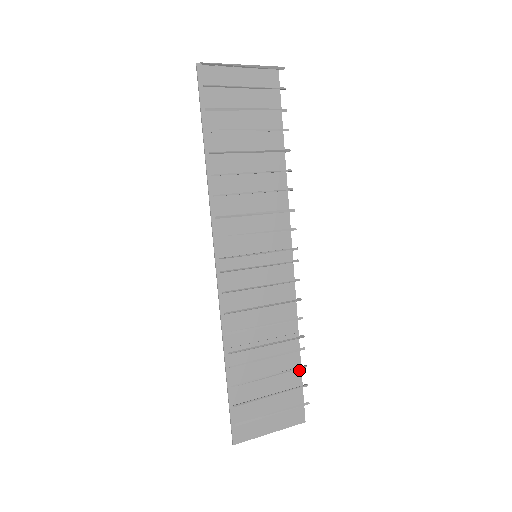
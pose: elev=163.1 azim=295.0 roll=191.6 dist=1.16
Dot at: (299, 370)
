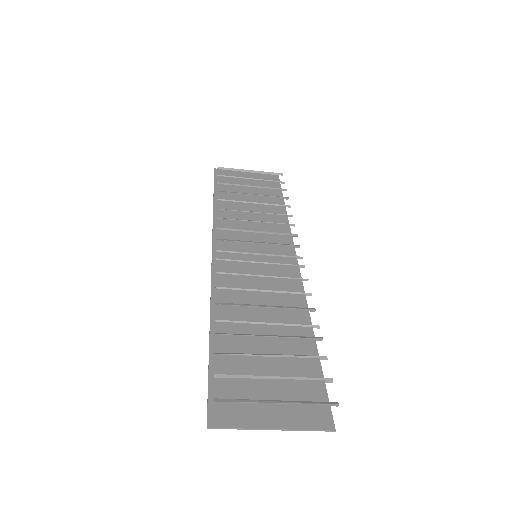
Dot at: (316, 360)
